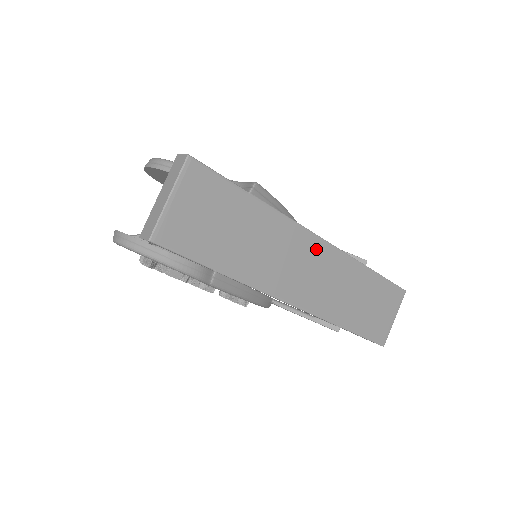
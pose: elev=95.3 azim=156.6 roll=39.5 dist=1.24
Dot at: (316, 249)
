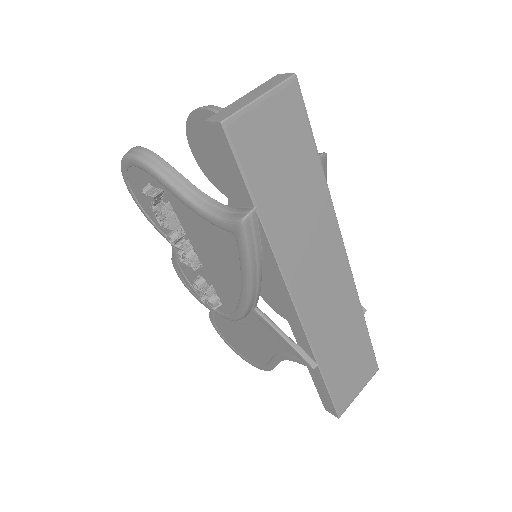
Dot at: (338, 262)
